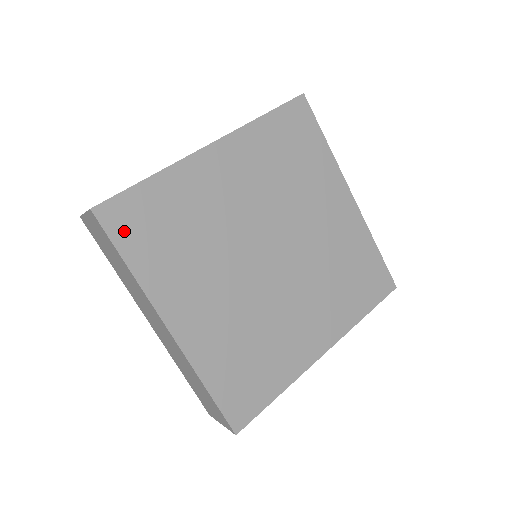
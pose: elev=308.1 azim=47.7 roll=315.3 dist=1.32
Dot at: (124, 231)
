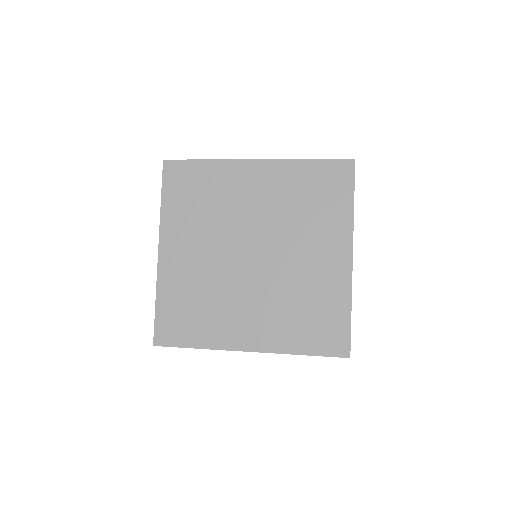
Dot at: (172, 181)
